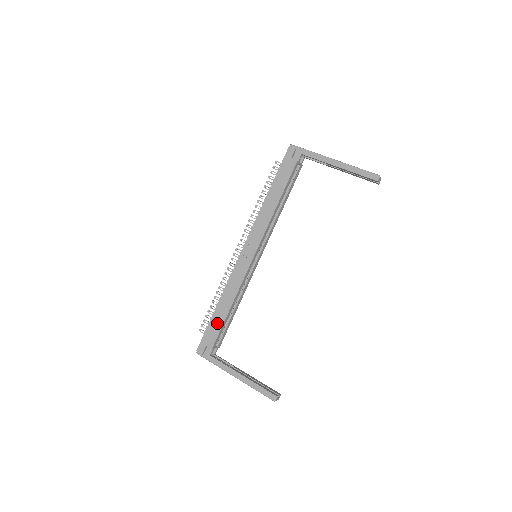
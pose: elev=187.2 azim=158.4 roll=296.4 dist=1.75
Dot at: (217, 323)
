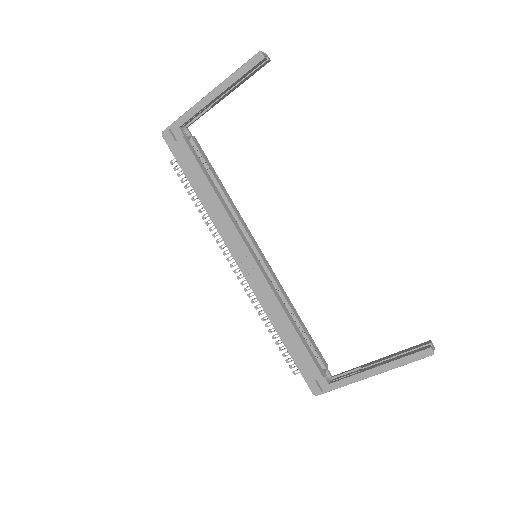
Dot at: (298, 351)
